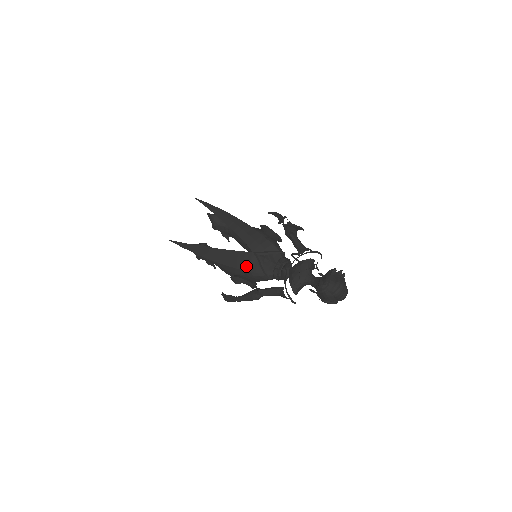
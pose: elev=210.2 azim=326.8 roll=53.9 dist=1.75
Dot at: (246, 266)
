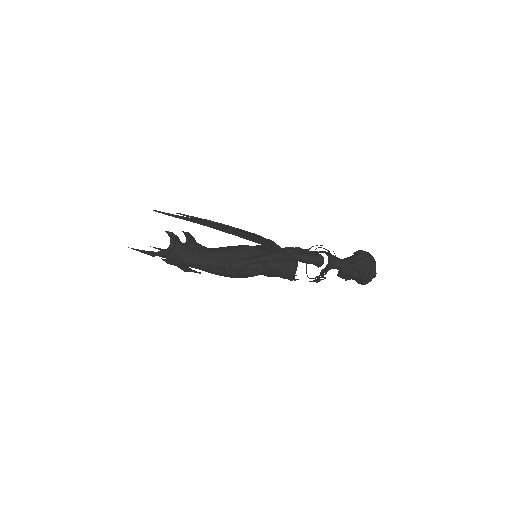
Dot at: (262, 242)
